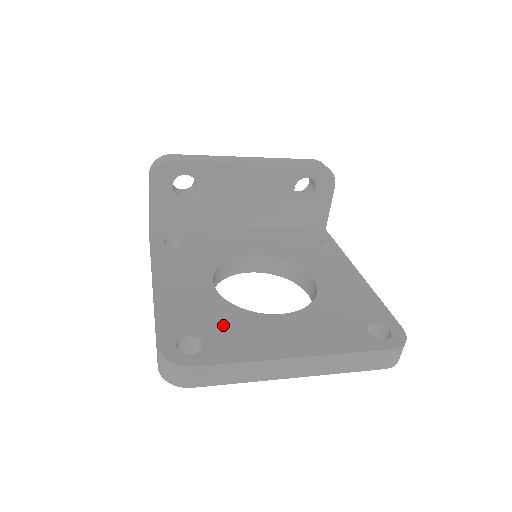
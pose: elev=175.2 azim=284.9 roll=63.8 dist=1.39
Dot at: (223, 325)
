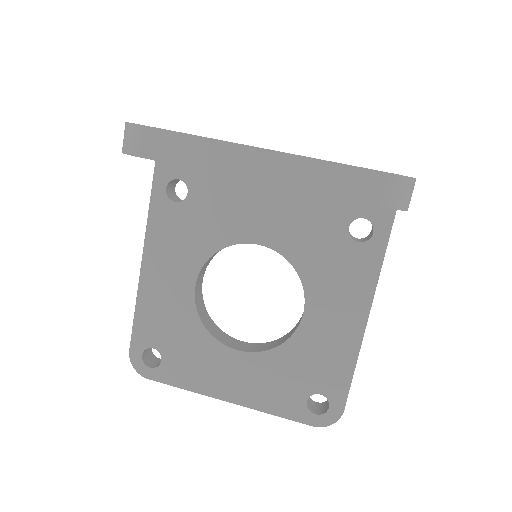
Dot at: (184, 346)
